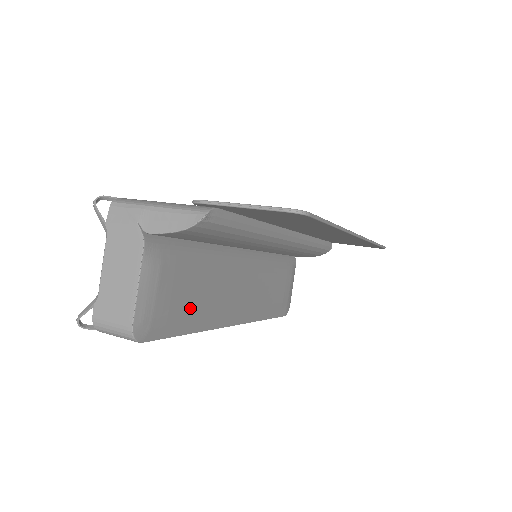
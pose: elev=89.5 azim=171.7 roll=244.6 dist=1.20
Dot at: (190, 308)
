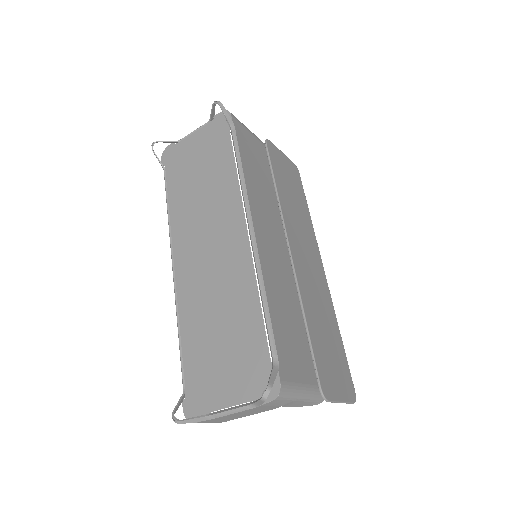
Dot at: occluded
